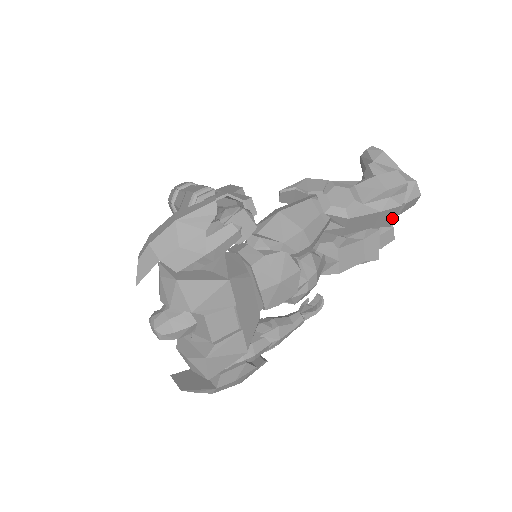
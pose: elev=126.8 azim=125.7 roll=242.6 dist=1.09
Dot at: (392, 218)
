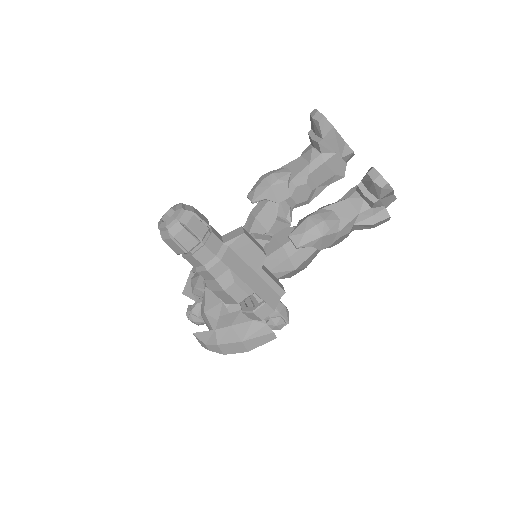
Dot at: occluded
